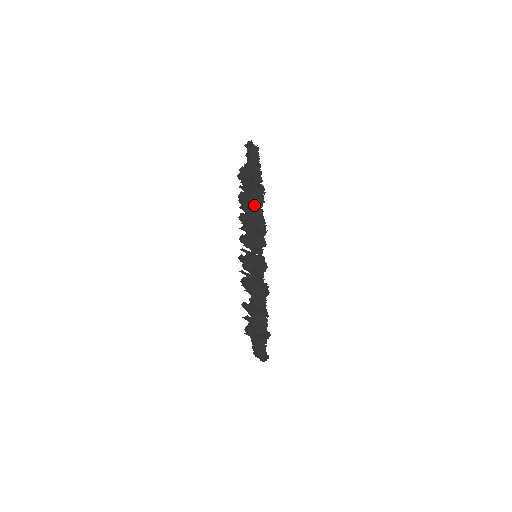
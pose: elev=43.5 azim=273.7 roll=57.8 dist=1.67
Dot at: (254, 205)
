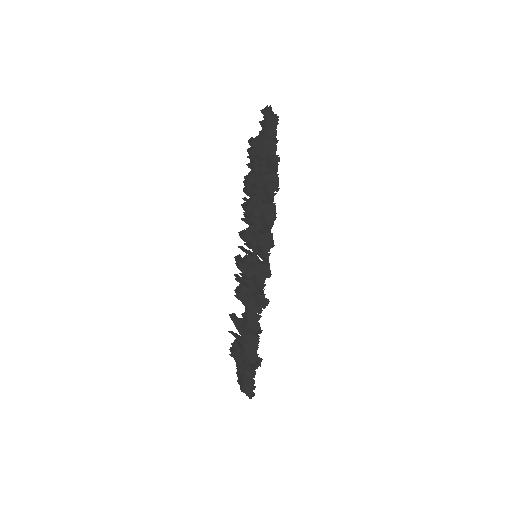
Dot at: (266, 193)
